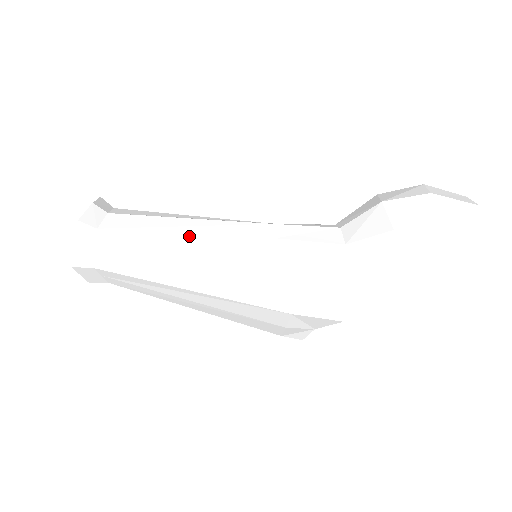
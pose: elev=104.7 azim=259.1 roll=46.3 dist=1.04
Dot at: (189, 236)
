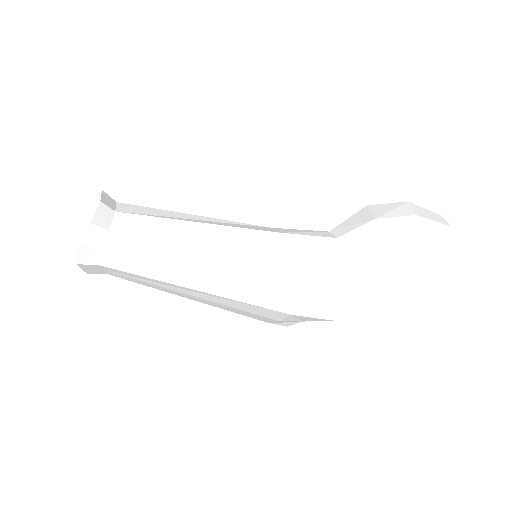
Dot at: (202, 242)
